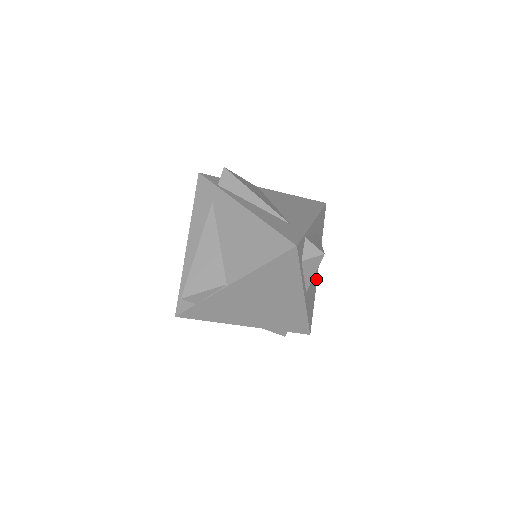
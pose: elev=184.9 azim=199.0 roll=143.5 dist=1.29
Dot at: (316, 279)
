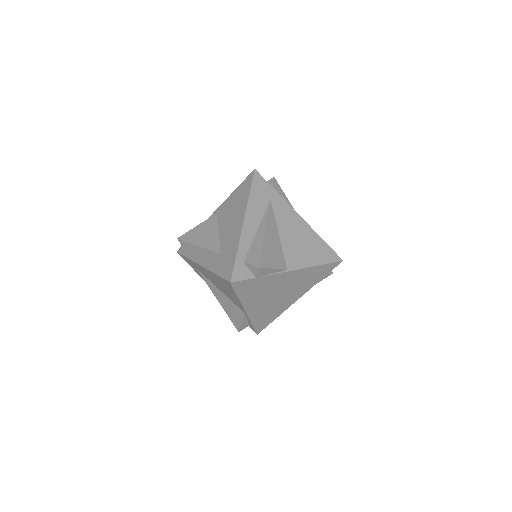
Dot at: occluded
